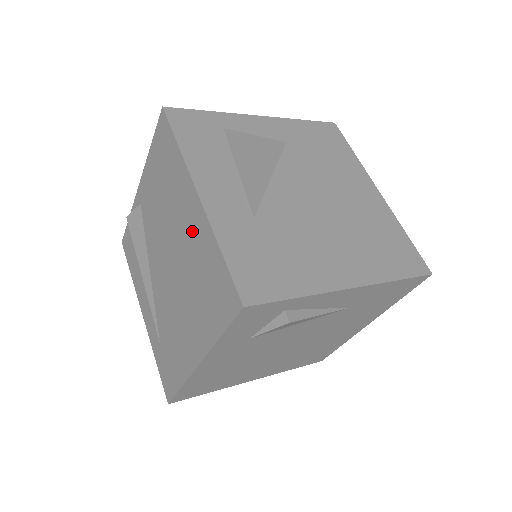
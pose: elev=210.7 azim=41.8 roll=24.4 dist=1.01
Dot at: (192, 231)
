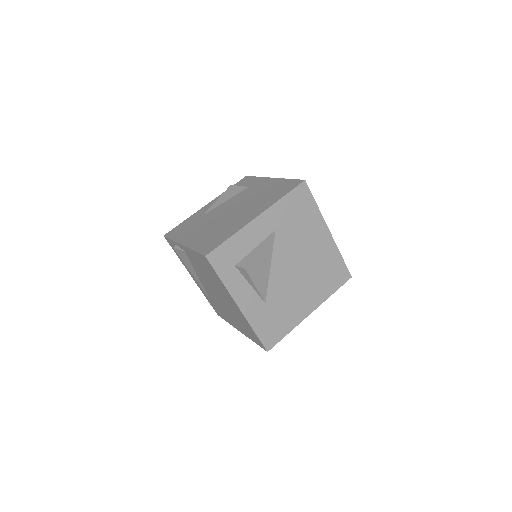
Dot at: (234, 309)
